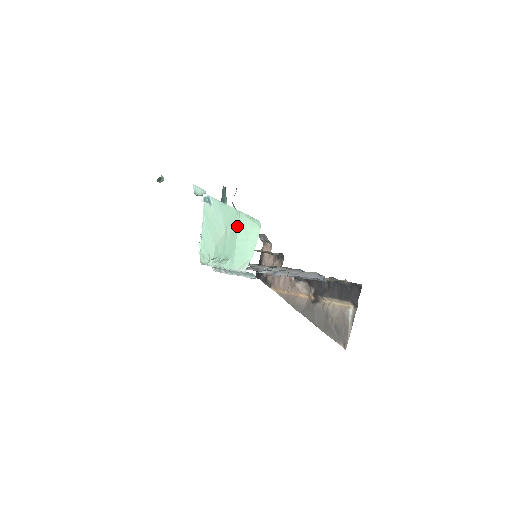
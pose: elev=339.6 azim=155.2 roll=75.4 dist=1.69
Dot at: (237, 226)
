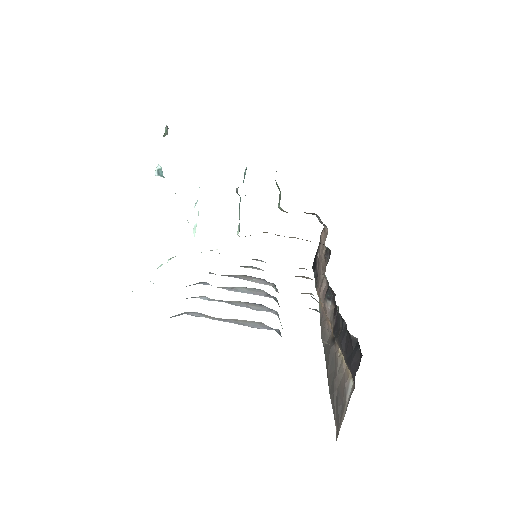
Dot at: occluded
